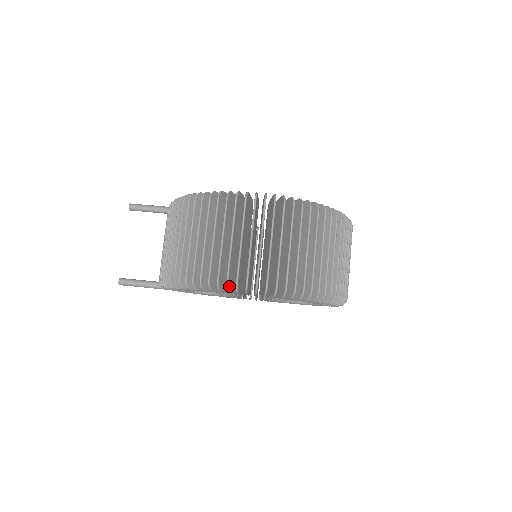
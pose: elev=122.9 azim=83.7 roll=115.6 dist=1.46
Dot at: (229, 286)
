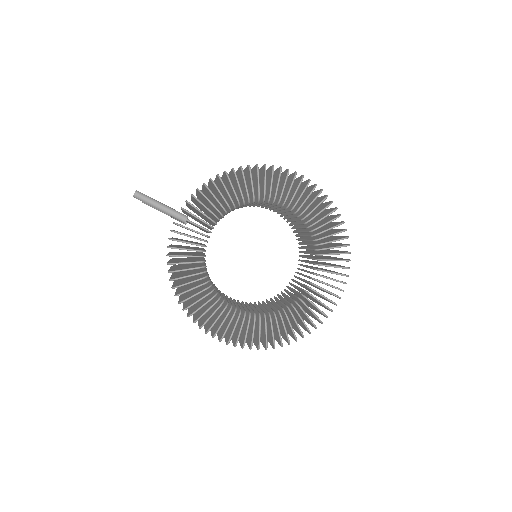
Dot at: occluded
